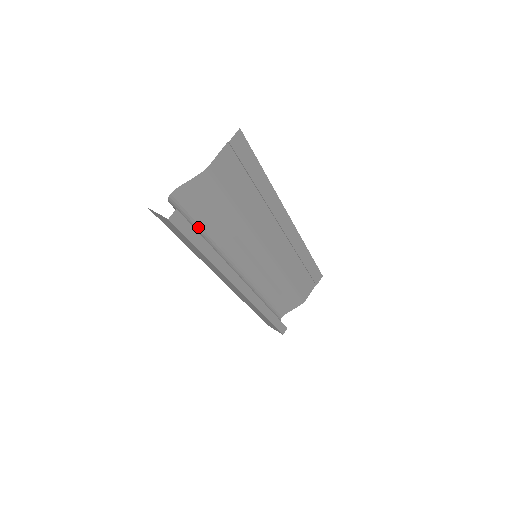
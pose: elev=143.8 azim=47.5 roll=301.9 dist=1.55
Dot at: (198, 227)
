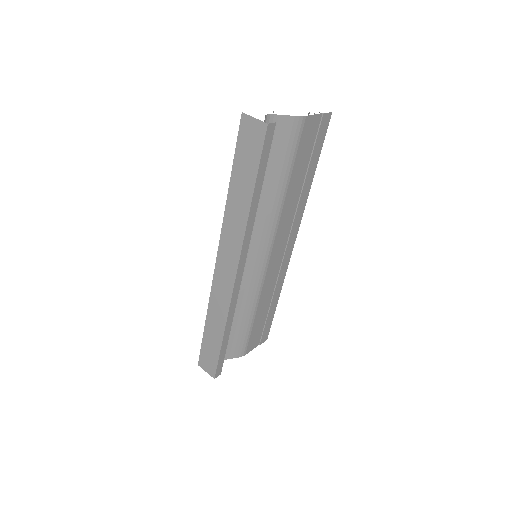
Dot at: occluded
